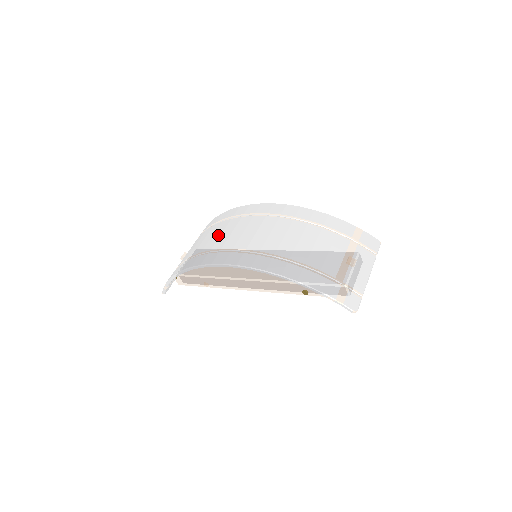
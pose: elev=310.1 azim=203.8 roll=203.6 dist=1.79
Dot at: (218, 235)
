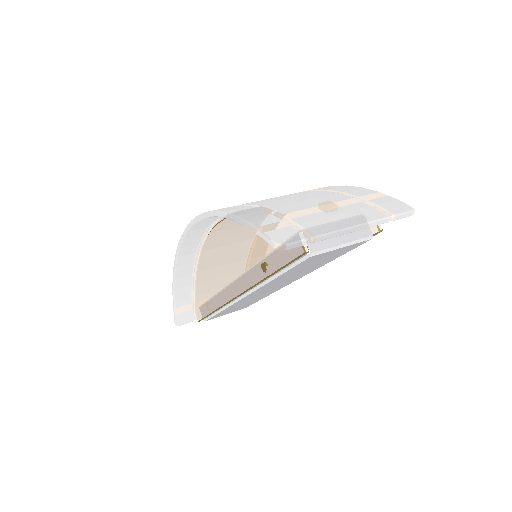
Dot at: occluded
